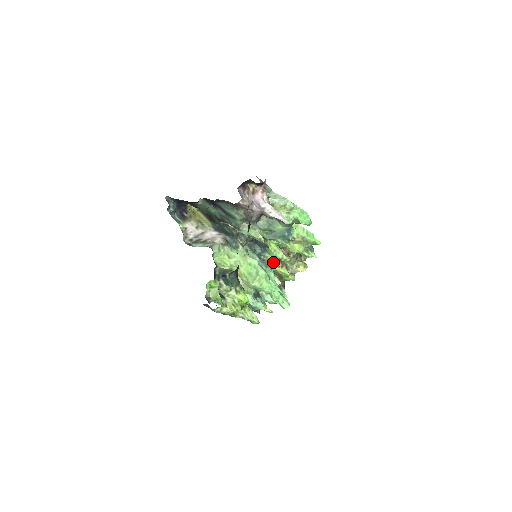
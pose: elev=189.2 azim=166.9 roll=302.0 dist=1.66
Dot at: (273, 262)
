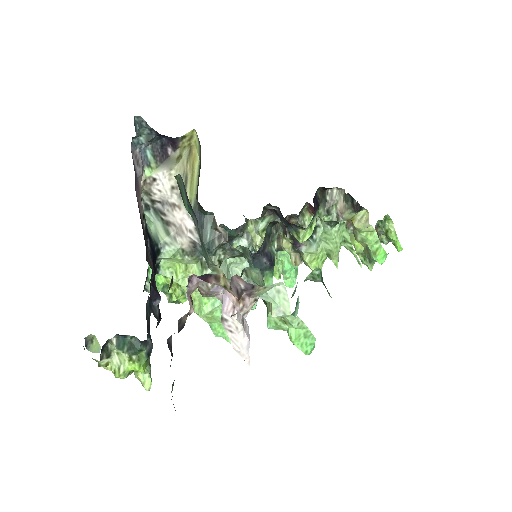
Dot at: occluded
